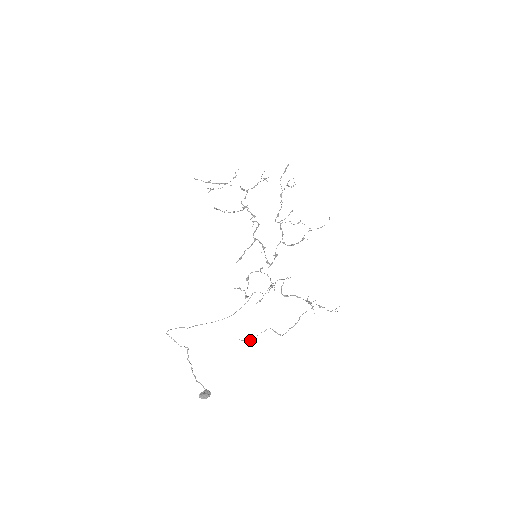
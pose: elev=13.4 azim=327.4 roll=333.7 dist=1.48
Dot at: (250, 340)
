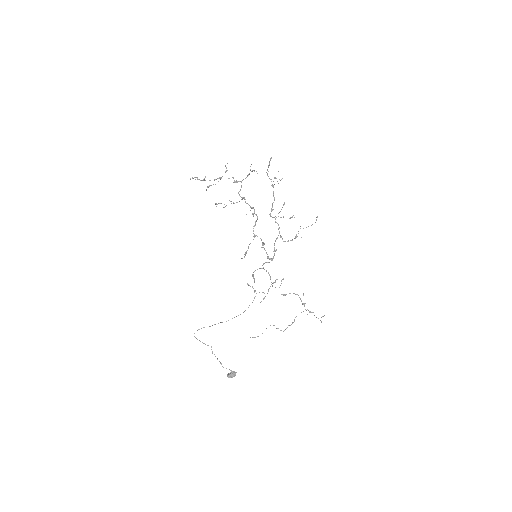
Dot at: occluded
